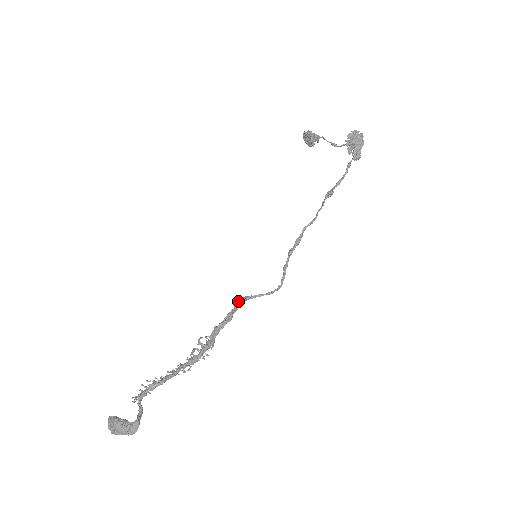
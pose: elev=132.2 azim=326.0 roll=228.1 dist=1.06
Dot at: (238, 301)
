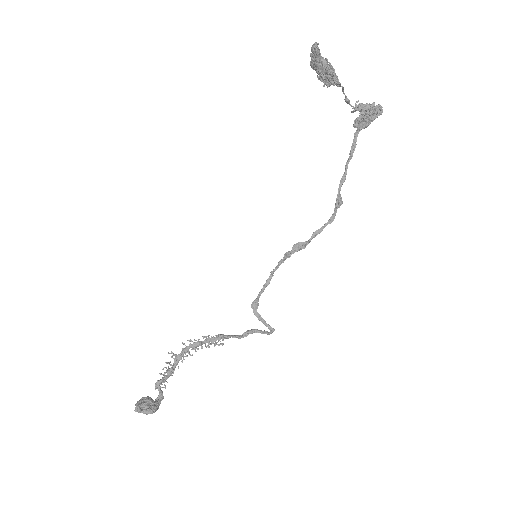
Dot at: occluded
